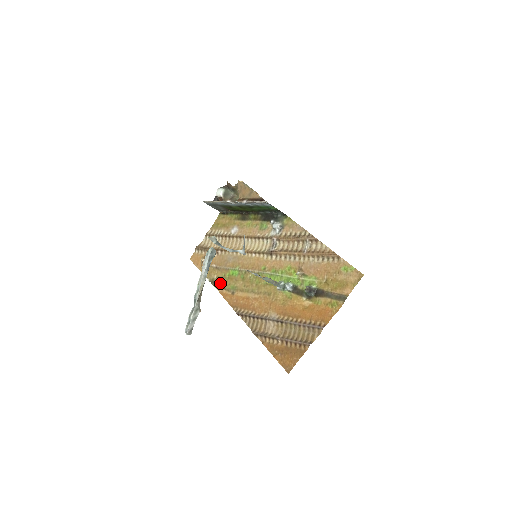
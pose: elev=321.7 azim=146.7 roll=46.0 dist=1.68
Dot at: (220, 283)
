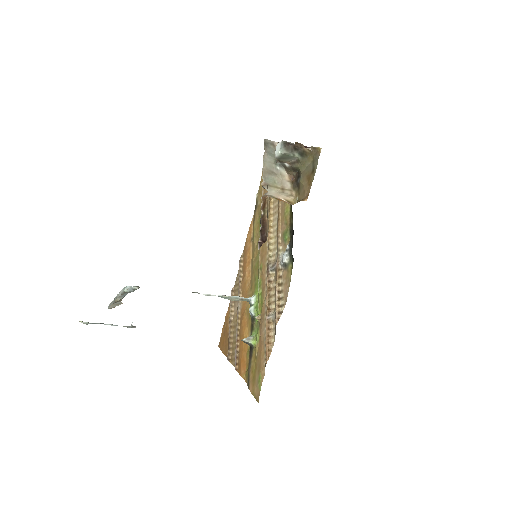
Dot at: (255, 215)
